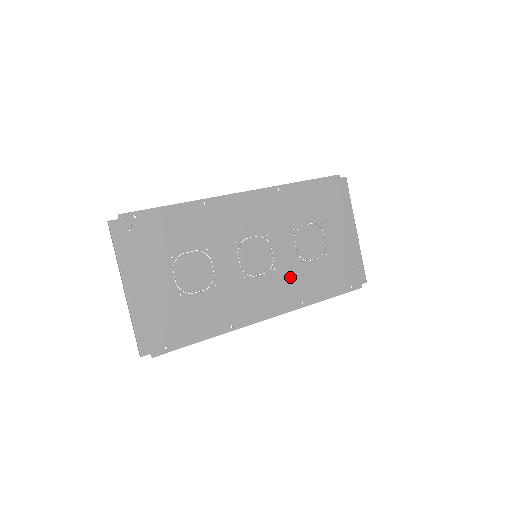
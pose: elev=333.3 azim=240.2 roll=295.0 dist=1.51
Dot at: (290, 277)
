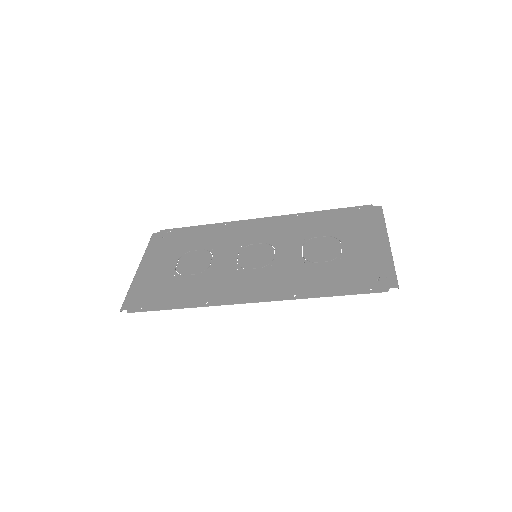
Dot at: (287, 273)
